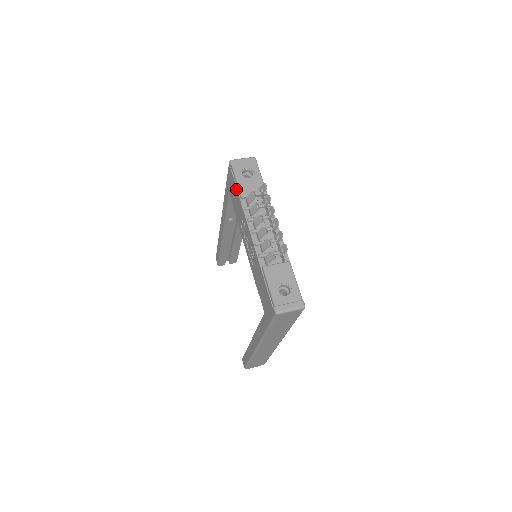
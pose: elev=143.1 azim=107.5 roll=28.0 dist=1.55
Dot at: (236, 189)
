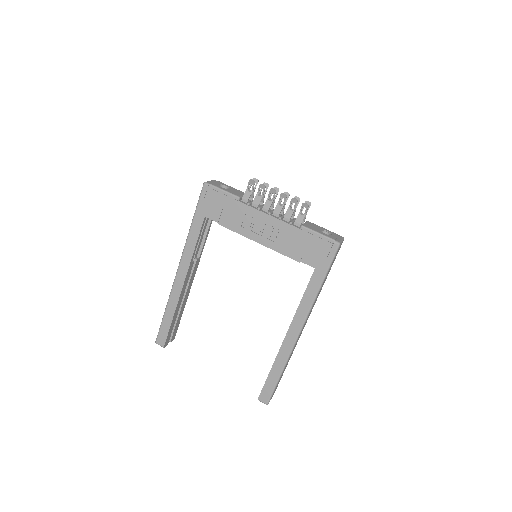
Dot at: (227, 197)
